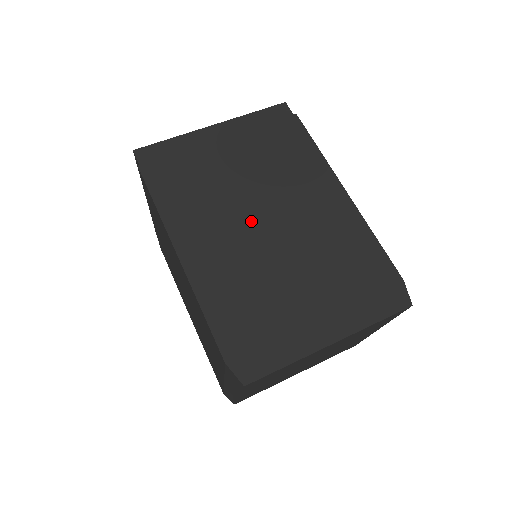
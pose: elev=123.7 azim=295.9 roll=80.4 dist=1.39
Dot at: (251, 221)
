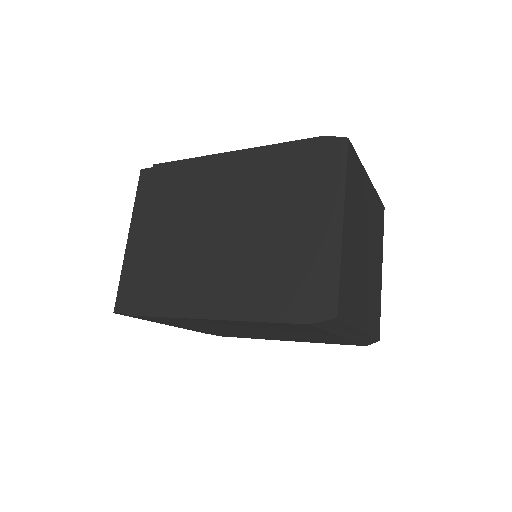
Dot at: (213, 244)
